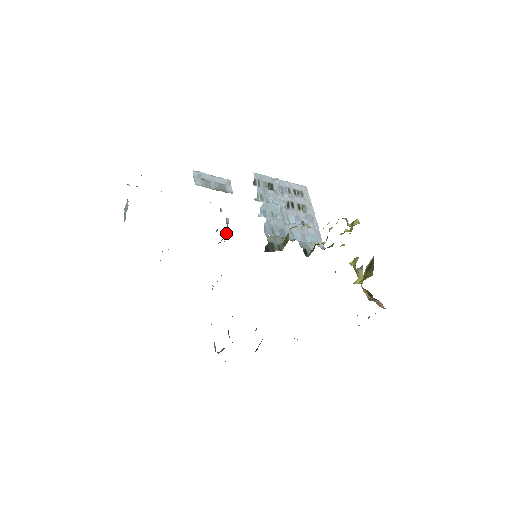
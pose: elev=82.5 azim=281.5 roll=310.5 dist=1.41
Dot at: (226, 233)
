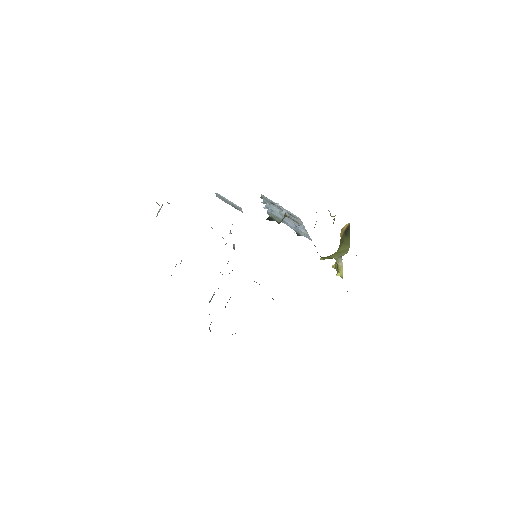
Dot at: occluded
